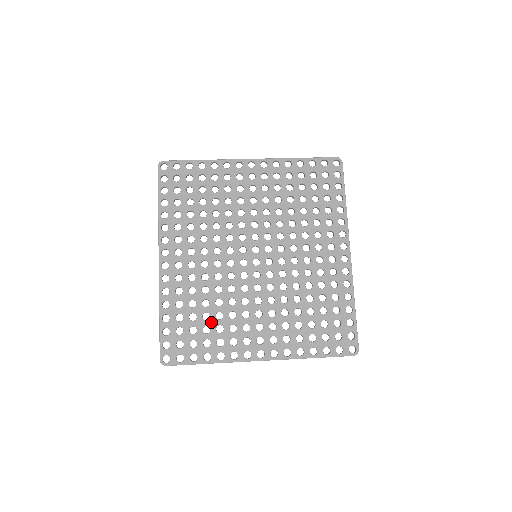
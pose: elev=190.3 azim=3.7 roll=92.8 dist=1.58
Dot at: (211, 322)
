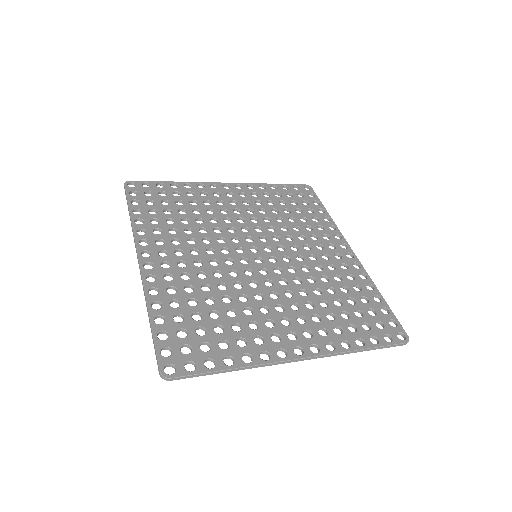
Dot at: (223, 320)
